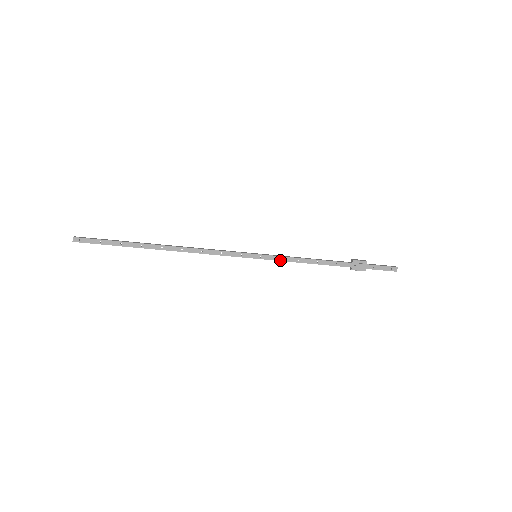
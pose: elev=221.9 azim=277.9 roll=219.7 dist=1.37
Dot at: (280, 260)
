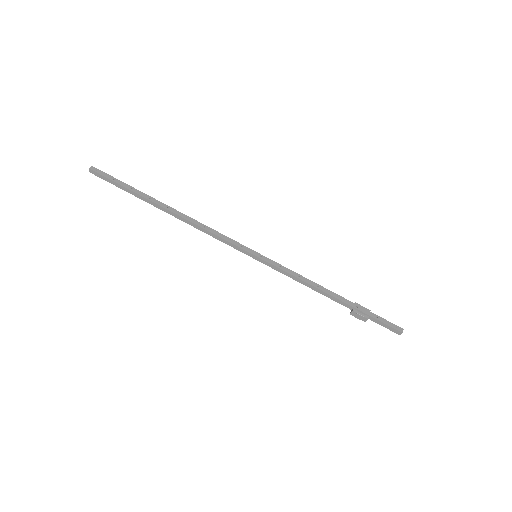
Dot at: (280, 268)
